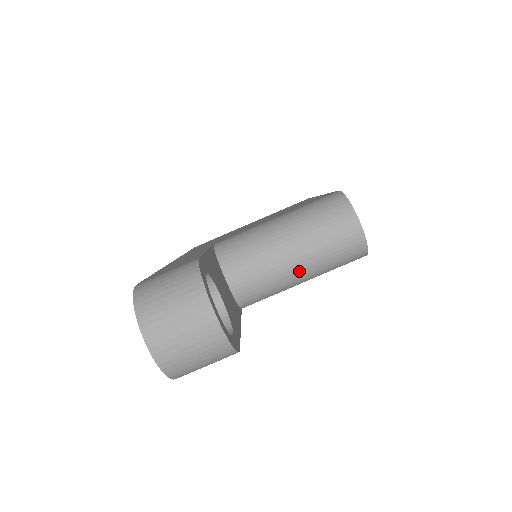
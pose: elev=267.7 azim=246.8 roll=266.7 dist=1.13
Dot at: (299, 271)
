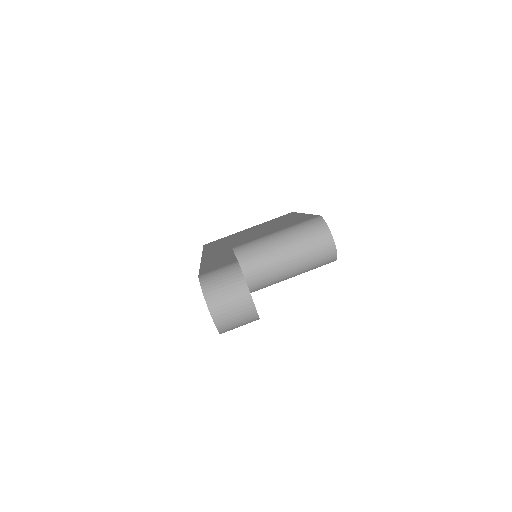
Dot at: (291, 270)
